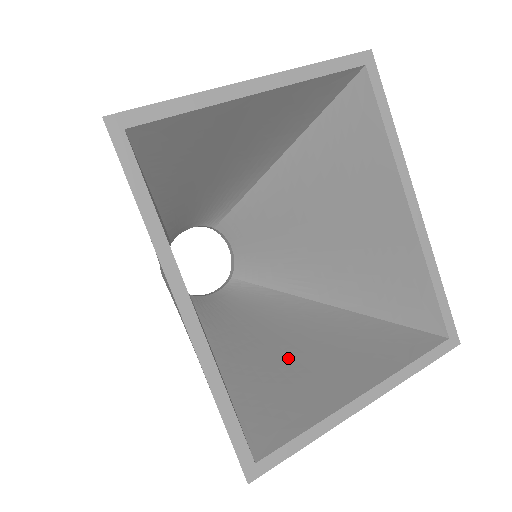
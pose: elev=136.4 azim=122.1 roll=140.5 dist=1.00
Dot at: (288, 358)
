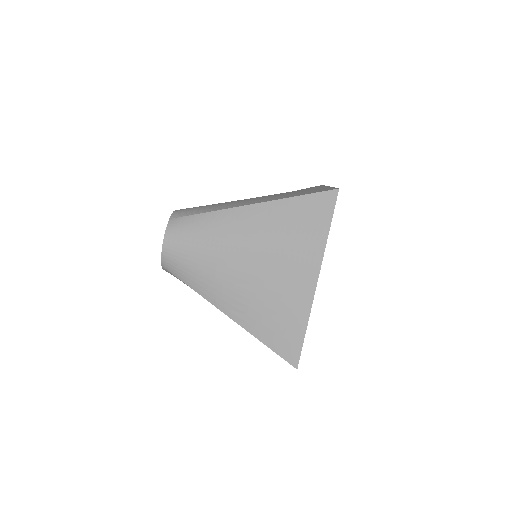
Dot at: occluded
